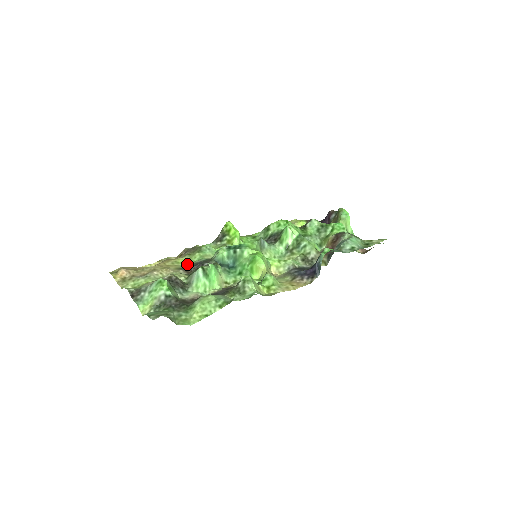
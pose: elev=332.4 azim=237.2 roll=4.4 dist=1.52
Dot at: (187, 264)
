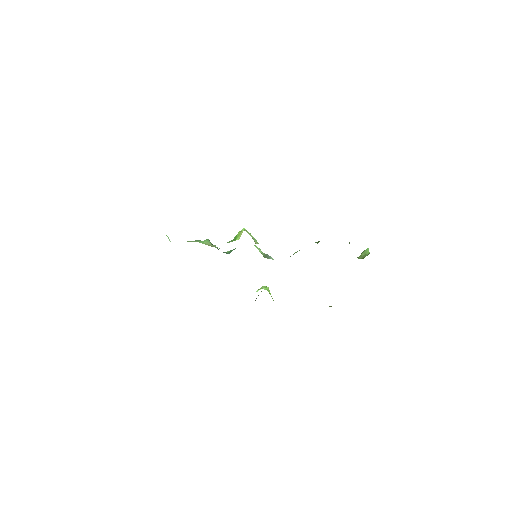
Dot at: occluded
